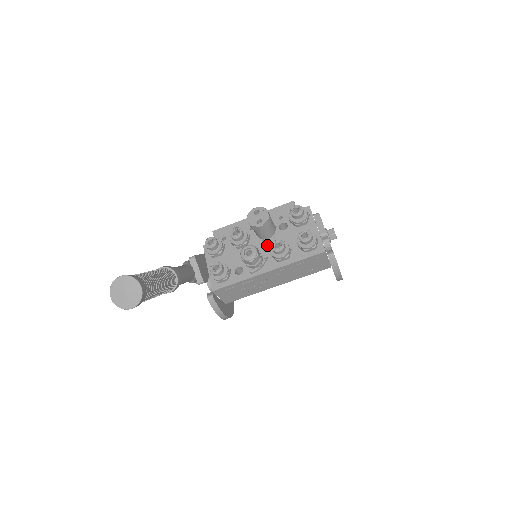
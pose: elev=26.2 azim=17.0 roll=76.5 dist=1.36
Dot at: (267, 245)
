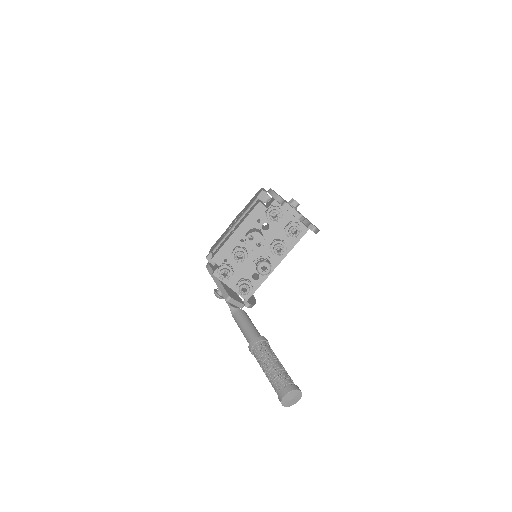
Dot at: (263, 247)
